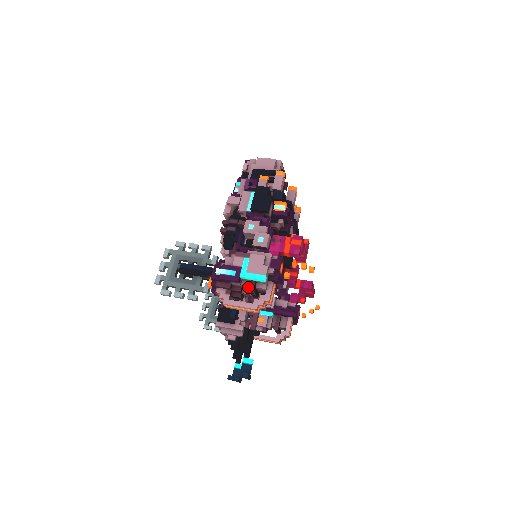
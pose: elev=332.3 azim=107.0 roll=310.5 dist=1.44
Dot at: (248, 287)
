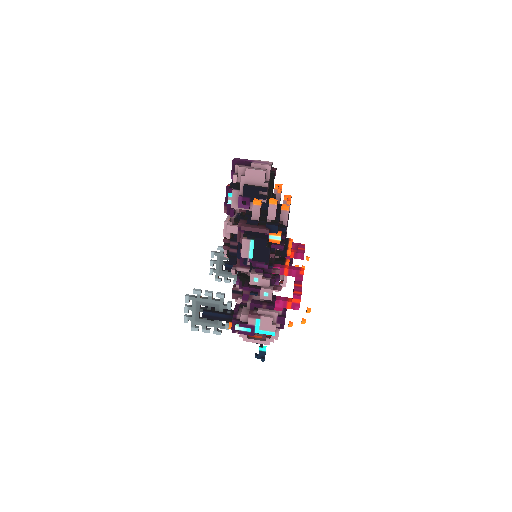
Dot at: occluded
